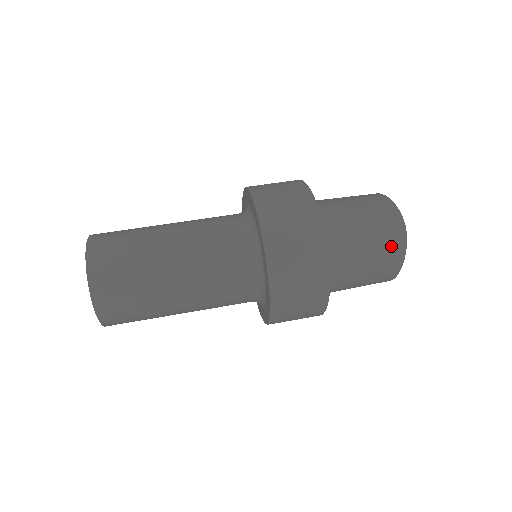
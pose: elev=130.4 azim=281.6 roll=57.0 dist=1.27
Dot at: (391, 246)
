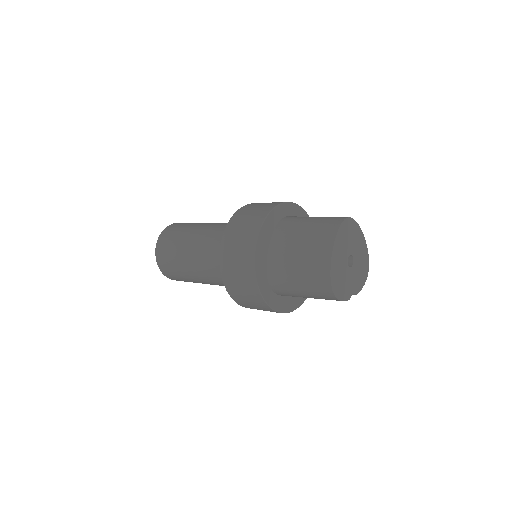
Dot at: (328, 224)
